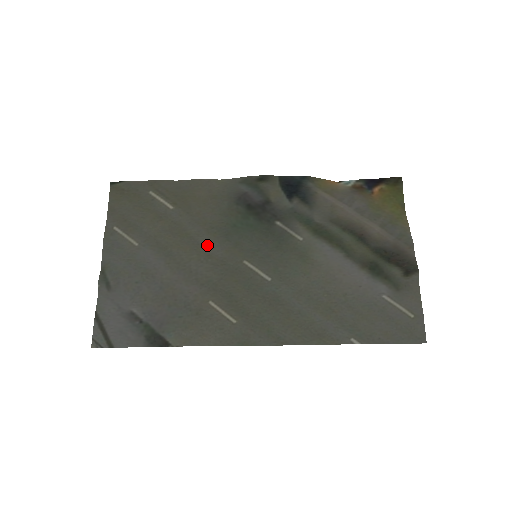
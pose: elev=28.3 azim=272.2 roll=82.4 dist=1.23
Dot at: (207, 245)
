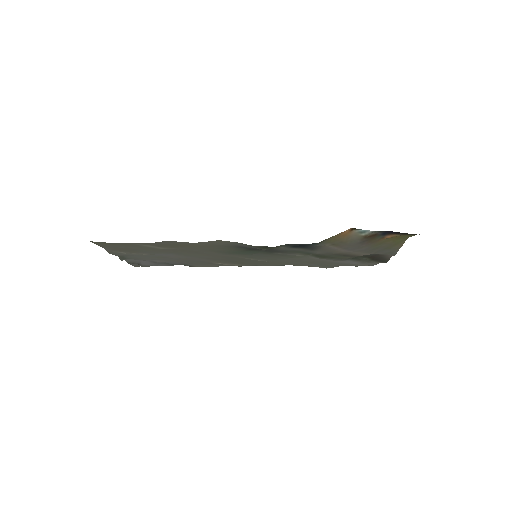
Dot at: (211, 254)
